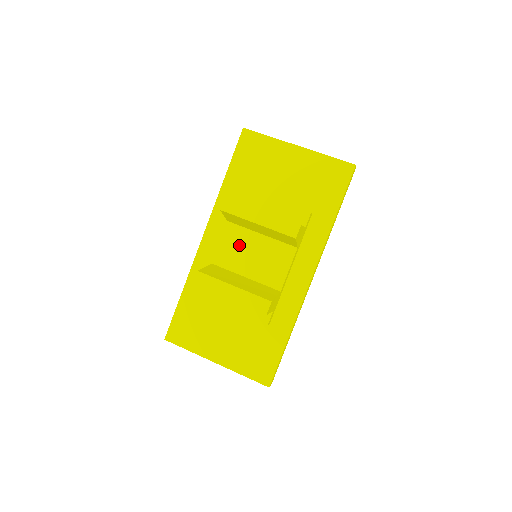
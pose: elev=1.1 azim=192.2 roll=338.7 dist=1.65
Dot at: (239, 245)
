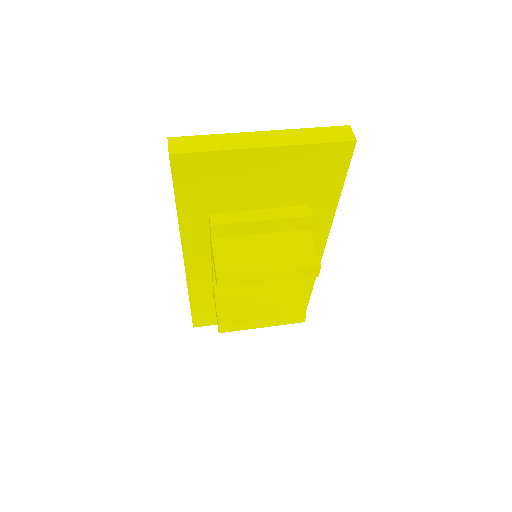
Dot at: occluded
